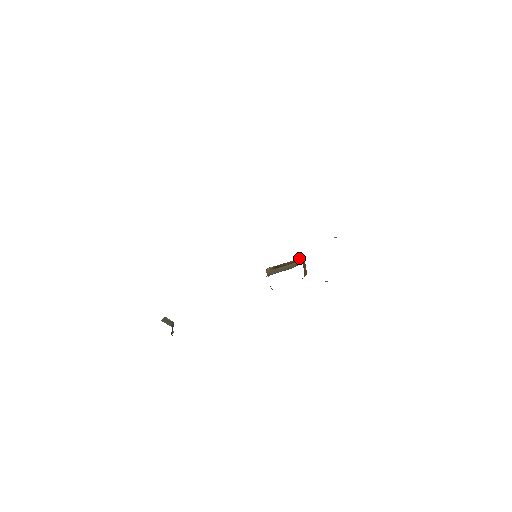
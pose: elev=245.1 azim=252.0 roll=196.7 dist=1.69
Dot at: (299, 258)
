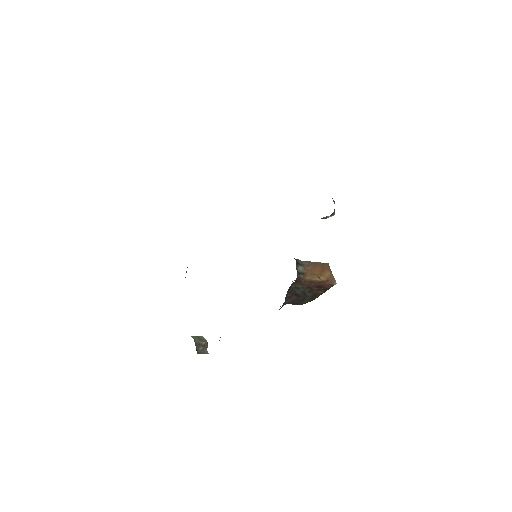
Dot at: occluded
